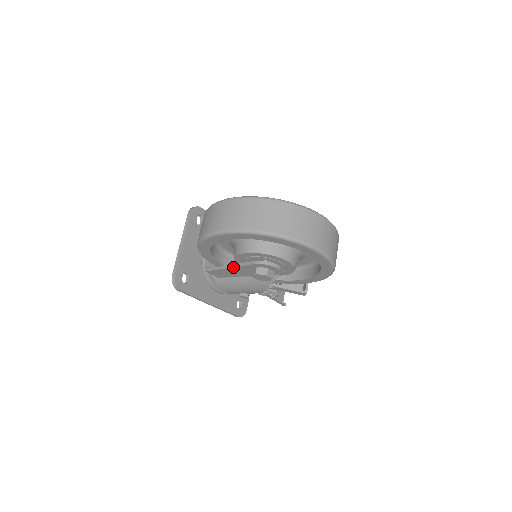
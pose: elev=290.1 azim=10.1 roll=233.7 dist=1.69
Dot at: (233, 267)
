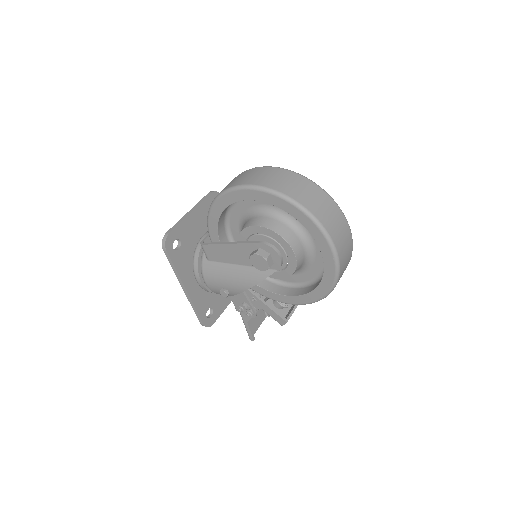
Dot at: (234, 244)
